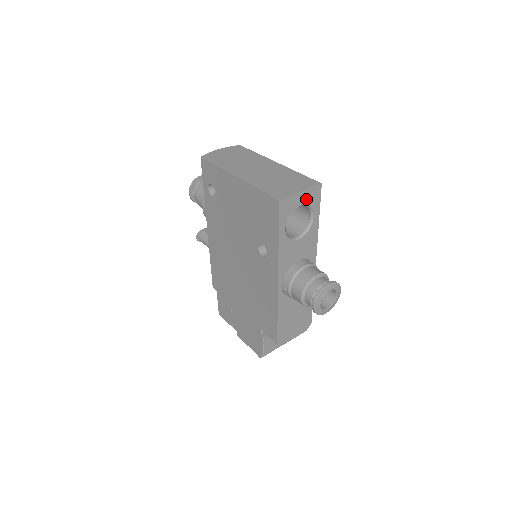
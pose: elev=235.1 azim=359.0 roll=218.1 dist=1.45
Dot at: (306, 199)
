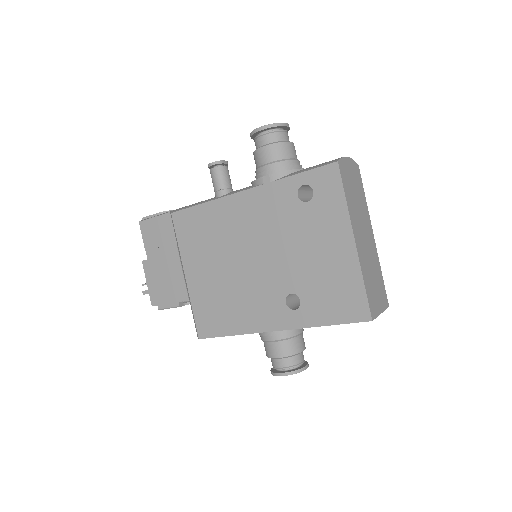
Dot at: occluded
